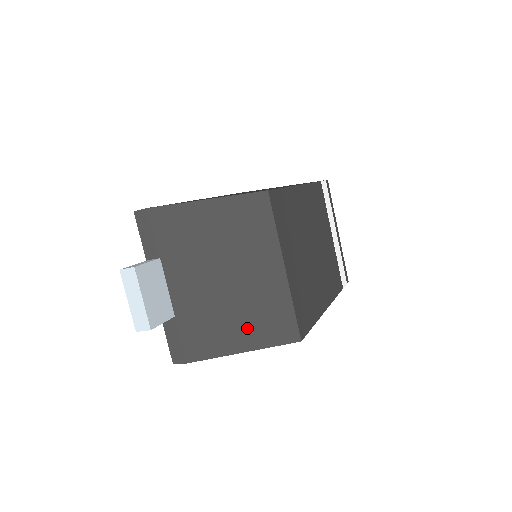
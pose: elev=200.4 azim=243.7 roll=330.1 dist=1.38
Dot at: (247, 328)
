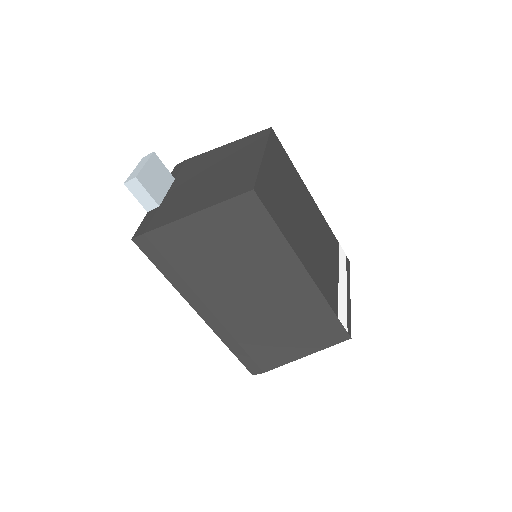
Dot at: (212, 195)
